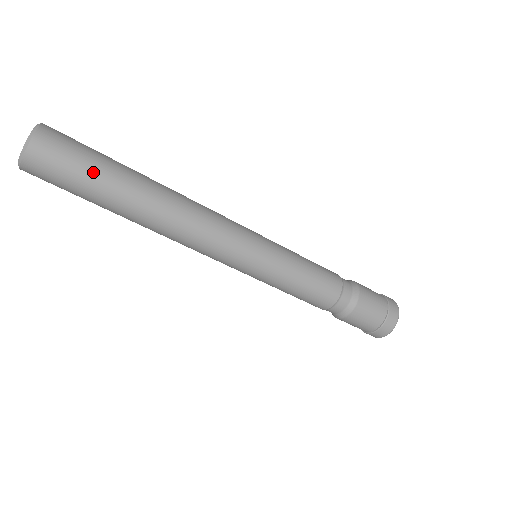
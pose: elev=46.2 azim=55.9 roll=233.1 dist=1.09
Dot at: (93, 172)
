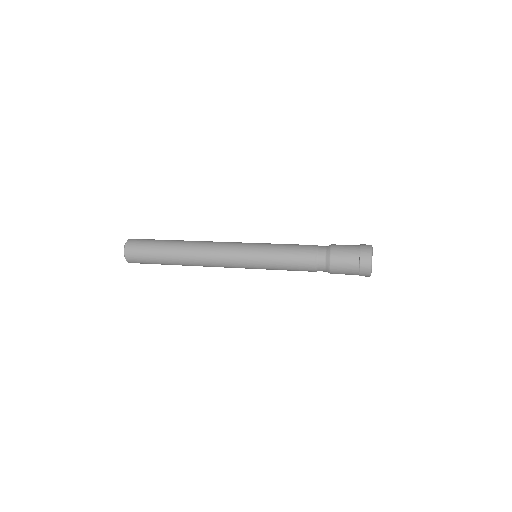
Dot at: (153, 258)
